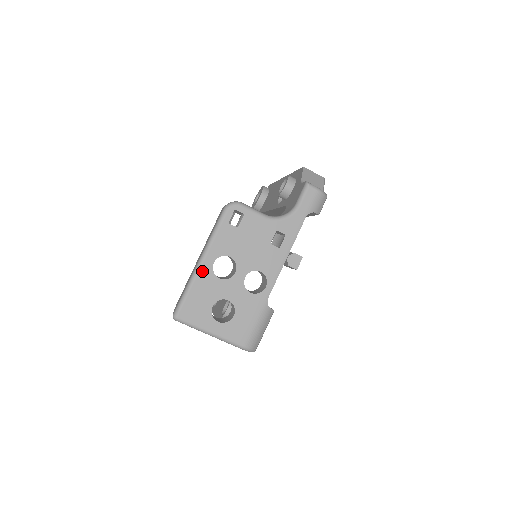
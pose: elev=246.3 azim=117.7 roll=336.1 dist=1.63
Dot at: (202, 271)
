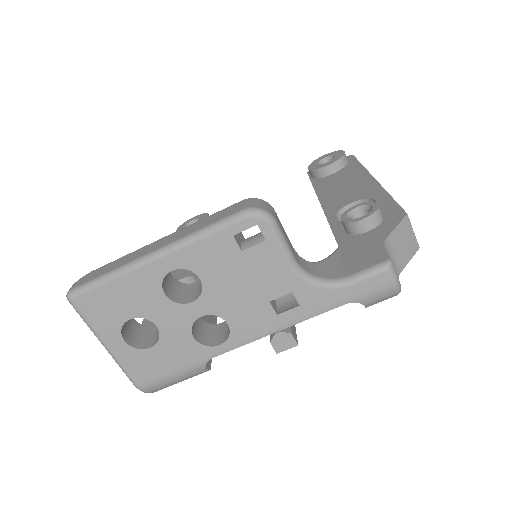
Dot at: (147, 269)
